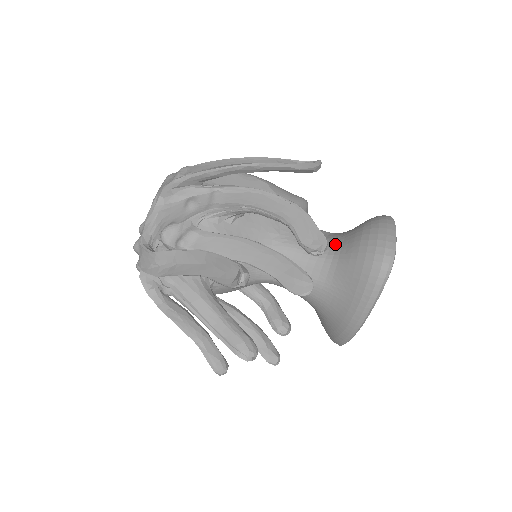
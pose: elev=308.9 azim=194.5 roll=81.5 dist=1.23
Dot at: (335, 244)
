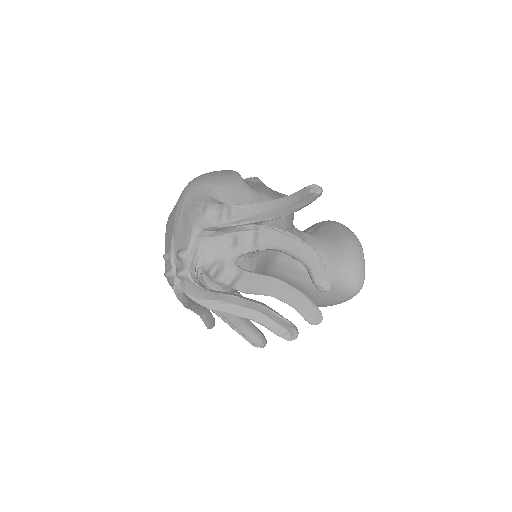
Dot at: occluded
